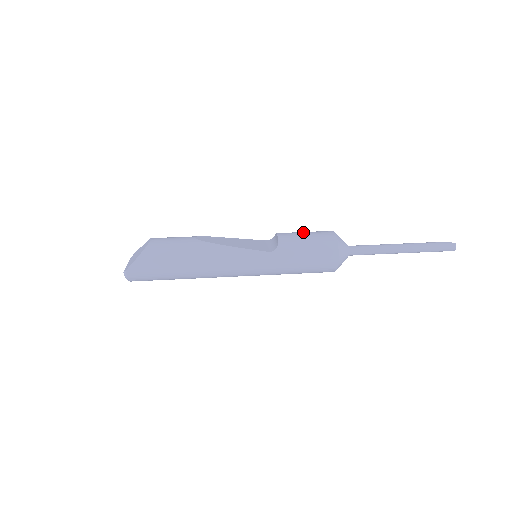
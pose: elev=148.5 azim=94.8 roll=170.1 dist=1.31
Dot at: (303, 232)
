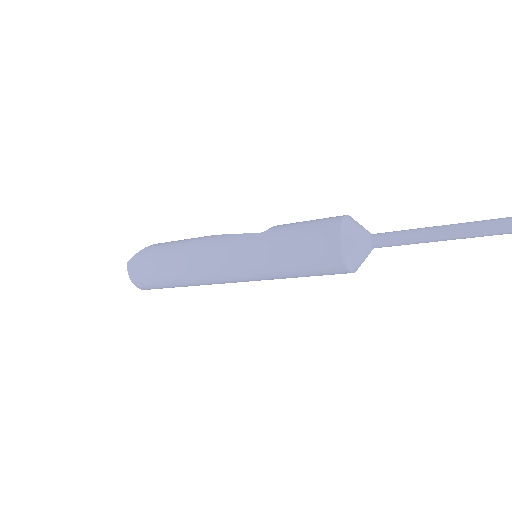
Dot at: occluded
